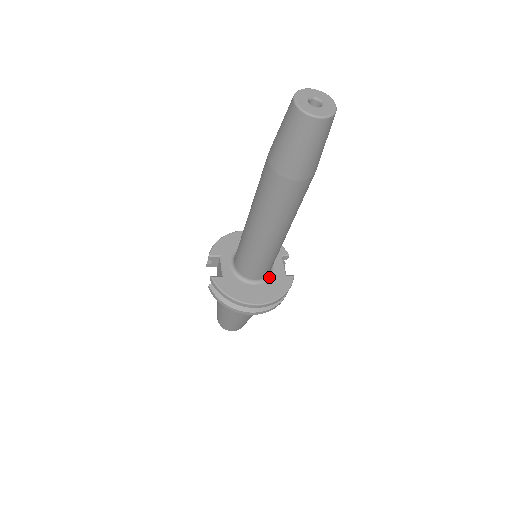
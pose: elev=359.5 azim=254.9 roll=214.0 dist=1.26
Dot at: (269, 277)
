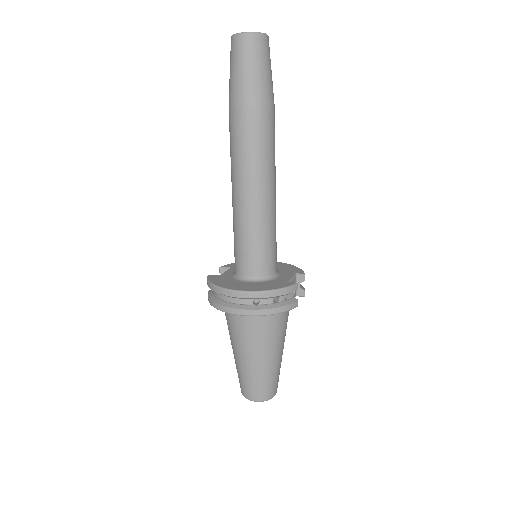
Dot at: (267, 280)
